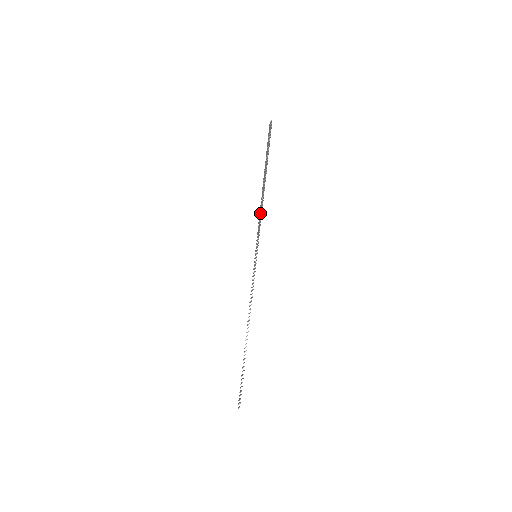
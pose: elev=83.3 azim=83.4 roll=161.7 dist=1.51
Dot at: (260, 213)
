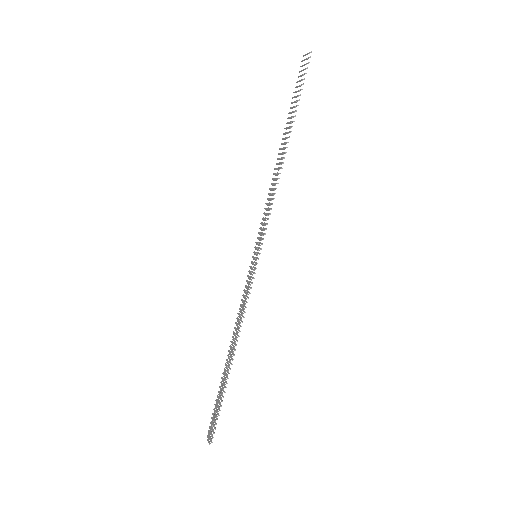
Dot at: (269, 194)
